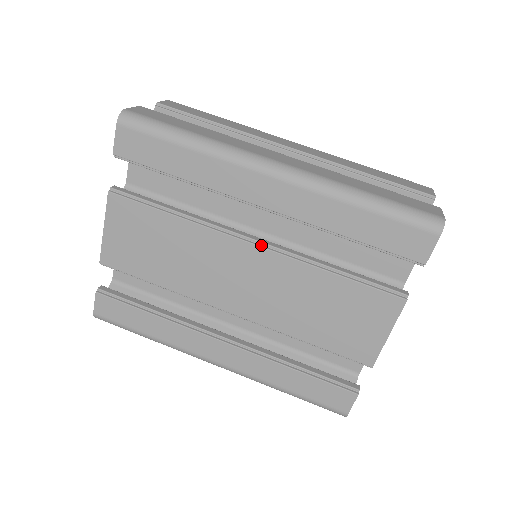
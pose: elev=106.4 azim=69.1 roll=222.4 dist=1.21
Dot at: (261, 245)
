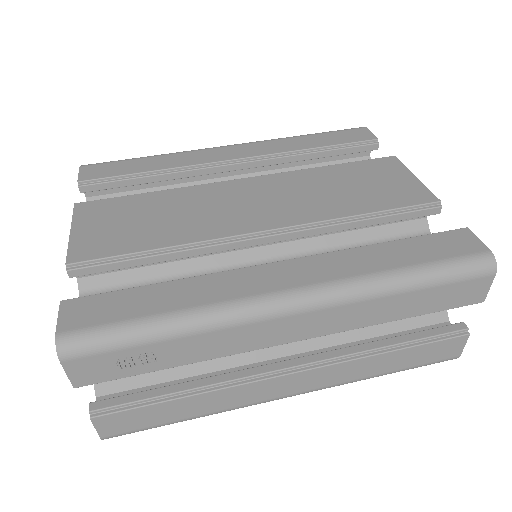
Dot at: (252, 179)
